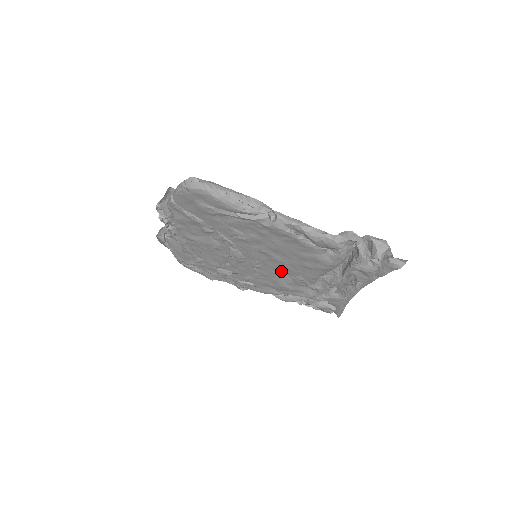
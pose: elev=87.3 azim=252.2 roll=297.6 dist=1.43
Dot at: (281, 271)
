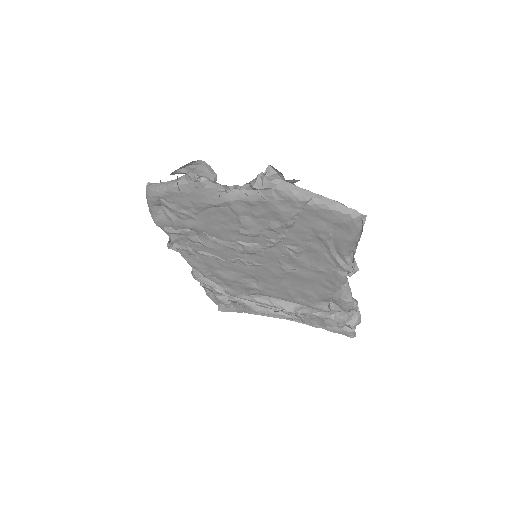
Dot at: (256, 277)
